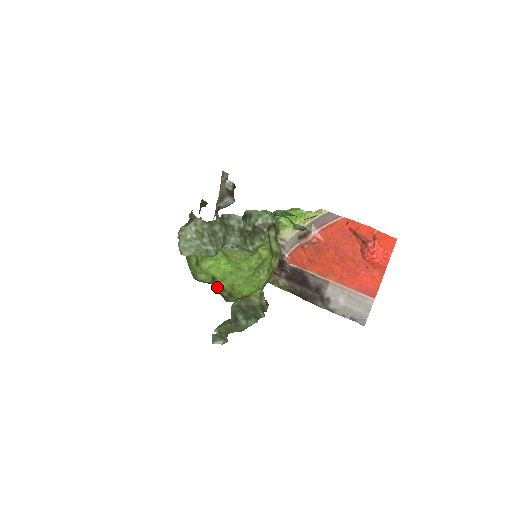
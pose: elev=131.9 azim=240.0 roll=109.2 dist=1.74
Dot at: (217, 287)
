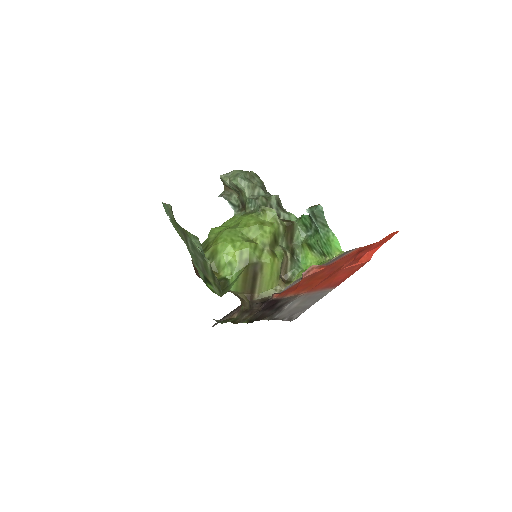
Dot at: (205, 241)
